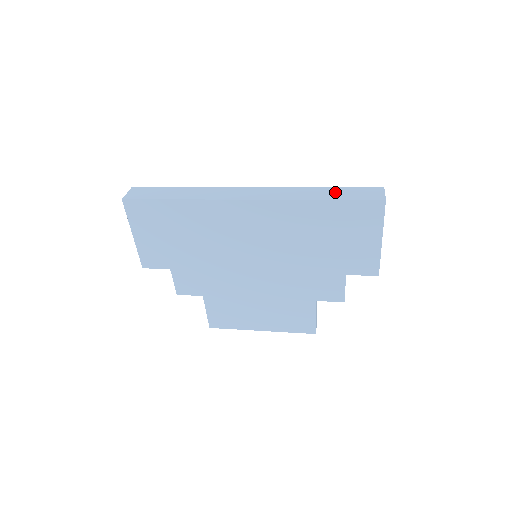
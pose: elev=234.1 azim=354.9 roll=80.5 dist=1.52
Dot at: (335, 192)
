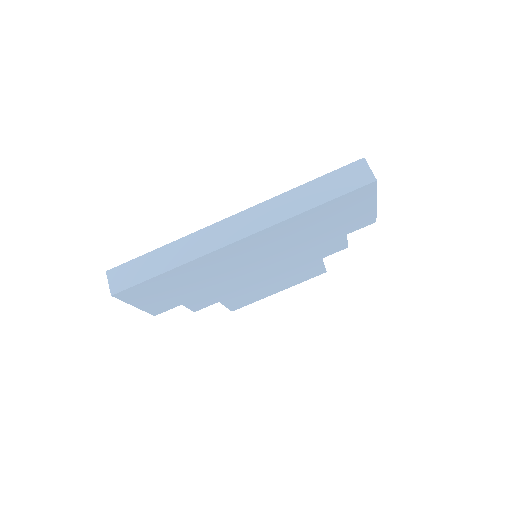
Dot at: (321, 189)
